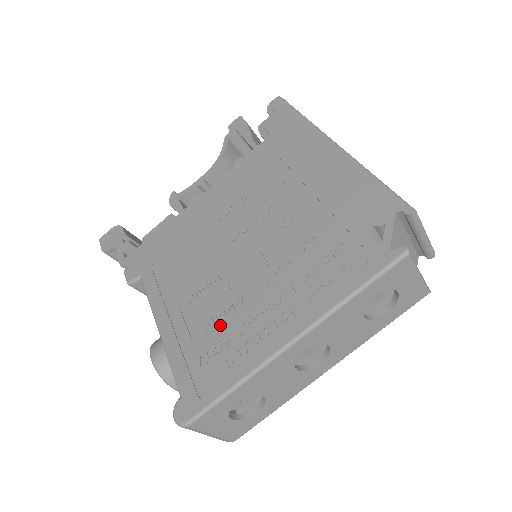
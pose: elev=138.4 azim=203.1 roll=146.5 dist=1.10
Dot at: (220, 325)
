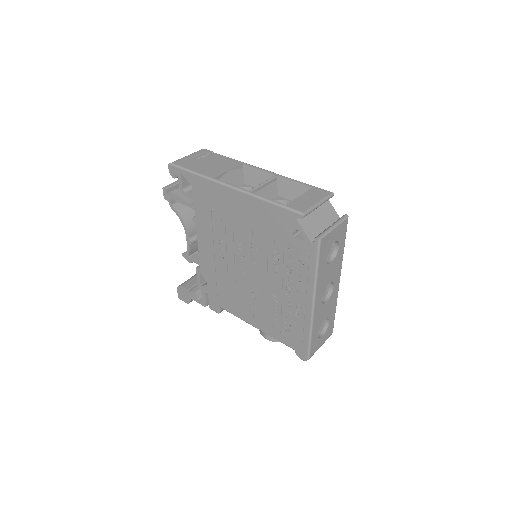
Dot at: (278, 313)
